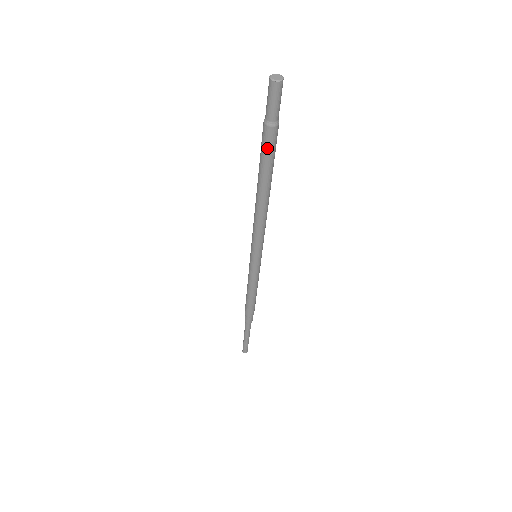
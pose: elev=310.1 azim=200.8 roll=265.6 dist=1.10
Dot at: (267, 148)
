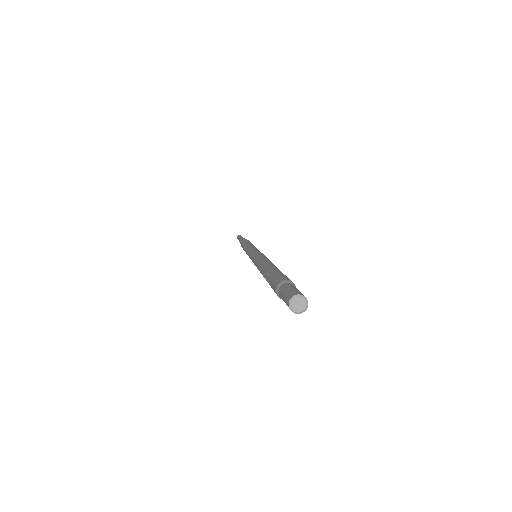
Dot at: (273, 289)
